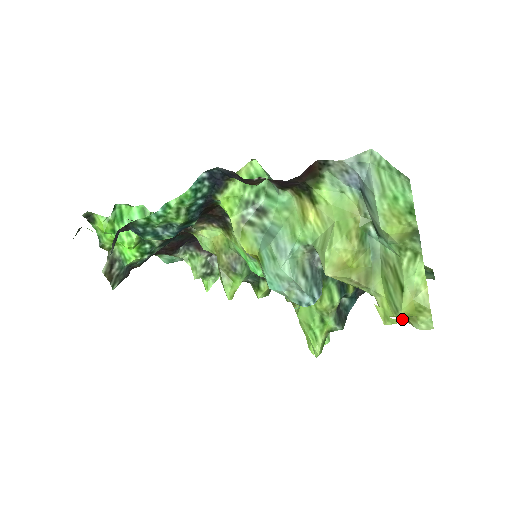
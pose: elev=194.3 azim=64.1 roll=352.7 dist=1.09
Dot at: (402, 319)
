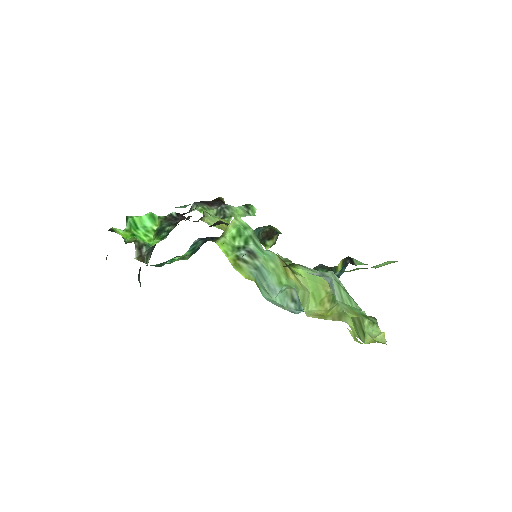
Dot at: occluded
